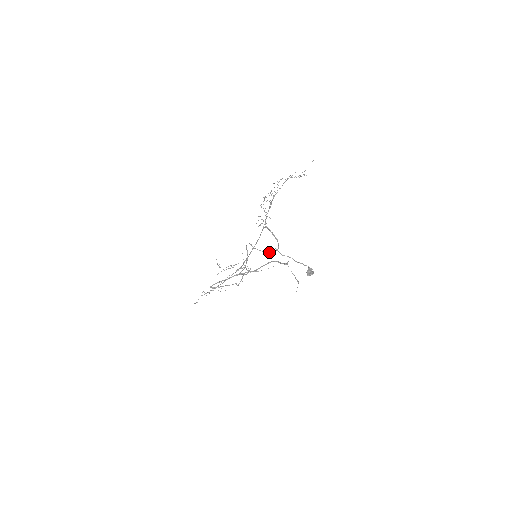
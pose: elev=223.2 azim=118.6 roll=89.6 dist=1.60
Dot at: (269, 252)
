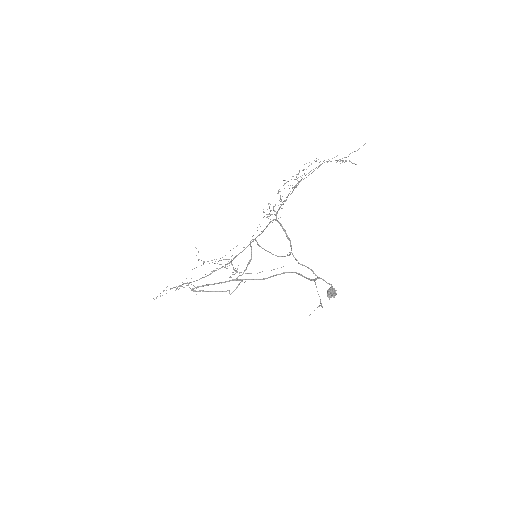
Dot at: (280, 256)
